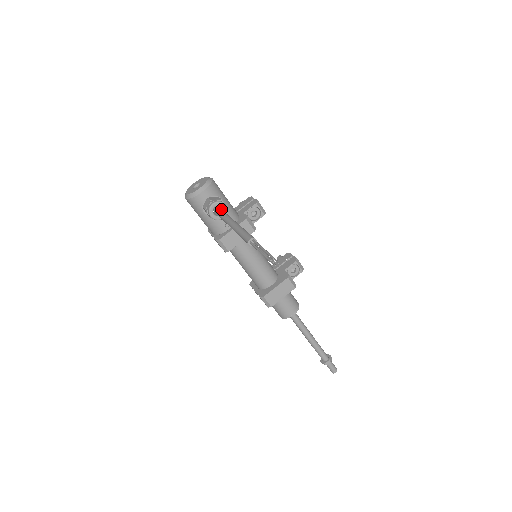
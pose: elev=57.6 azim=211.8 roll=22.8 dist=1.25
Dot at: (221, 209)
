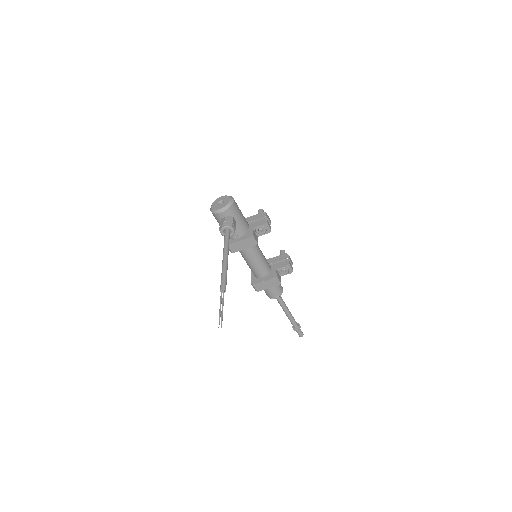
Dot at: (228, 233)
